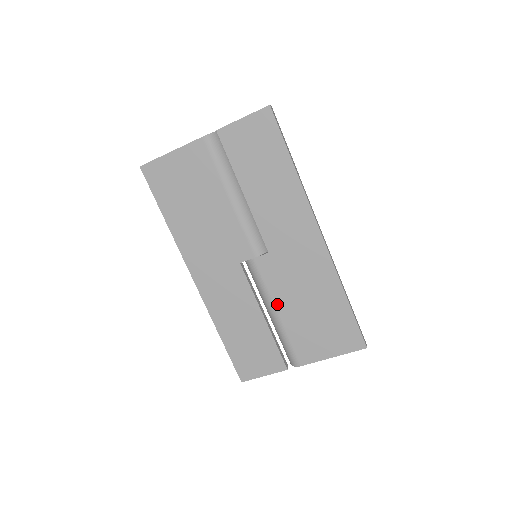
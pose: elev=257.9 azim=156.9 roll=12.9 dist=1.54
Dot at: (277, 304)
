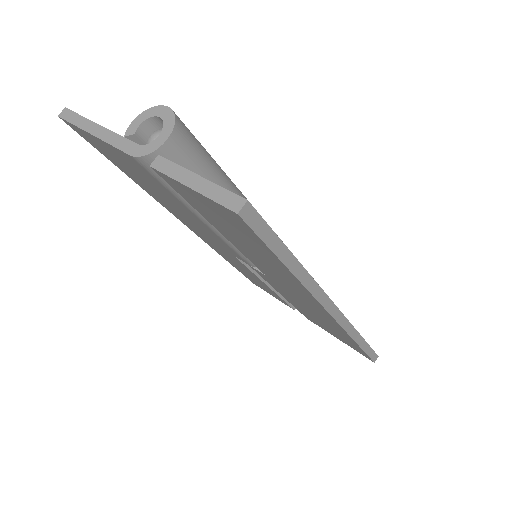
Dot at: (280, 293)
